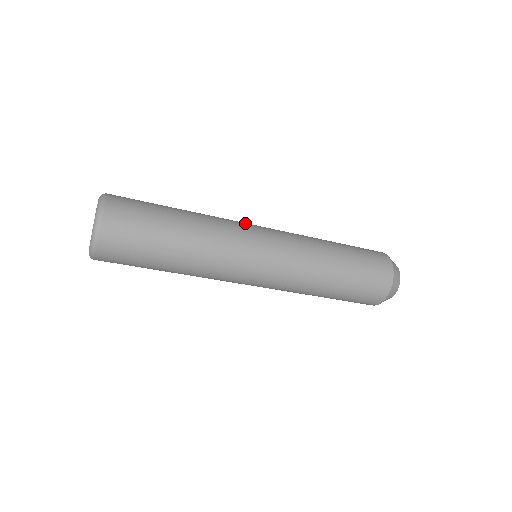
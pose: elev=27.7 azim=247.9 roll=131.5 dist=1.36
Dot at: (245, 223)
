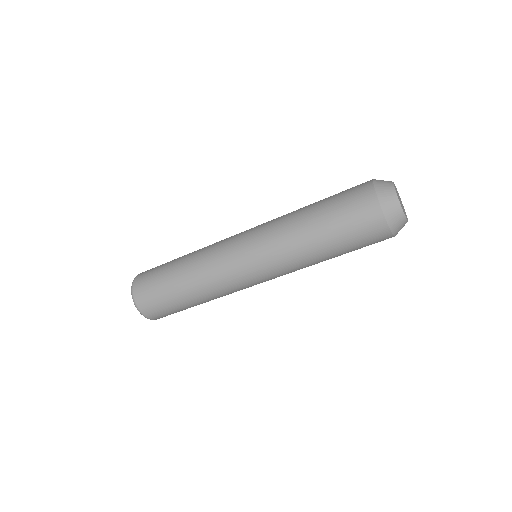
Dot at: occluded
